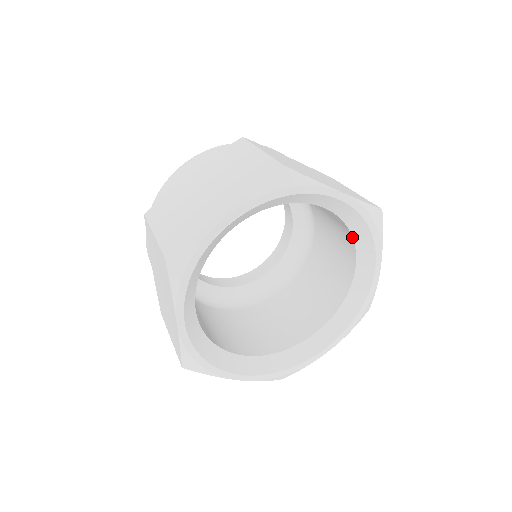
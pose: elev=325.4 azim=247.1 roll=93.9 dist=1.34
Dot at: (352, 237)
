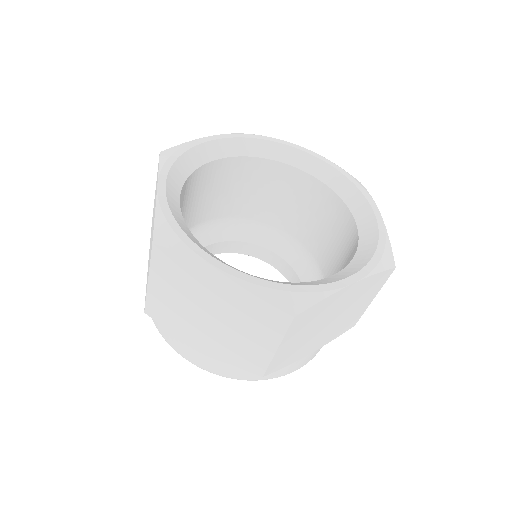
Dot at: (340, 198)
